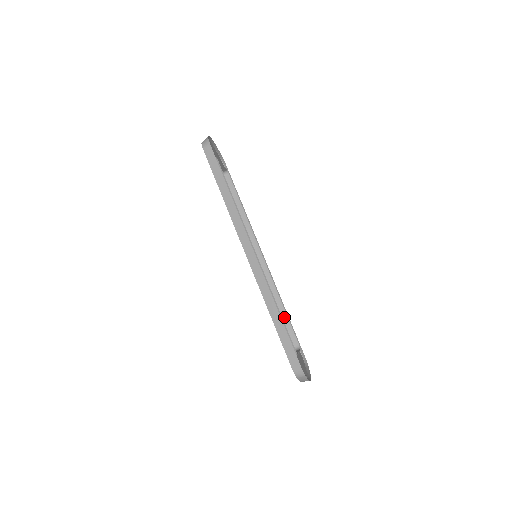
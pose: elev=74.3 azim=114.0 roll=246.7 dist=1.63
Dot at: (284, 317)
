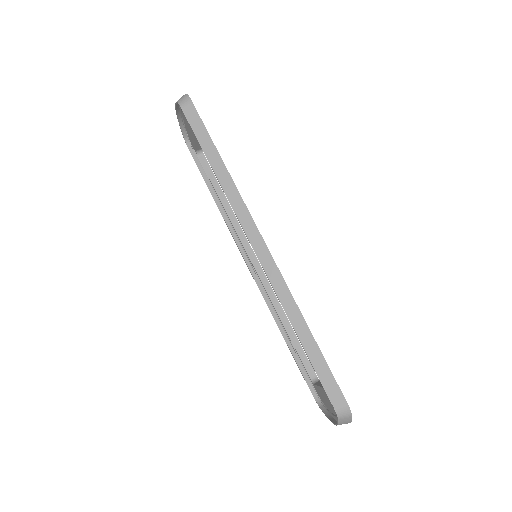
Dot at: (293, 339)
